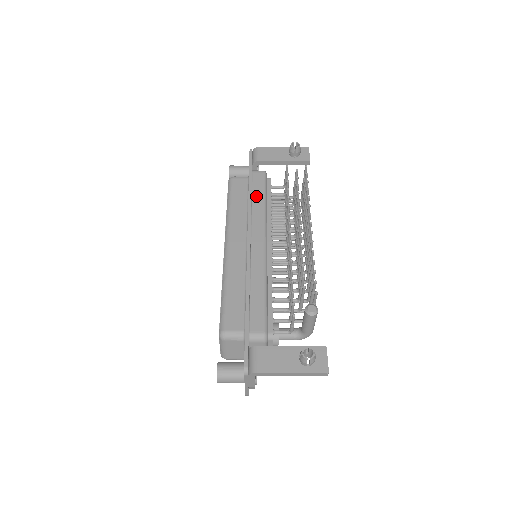
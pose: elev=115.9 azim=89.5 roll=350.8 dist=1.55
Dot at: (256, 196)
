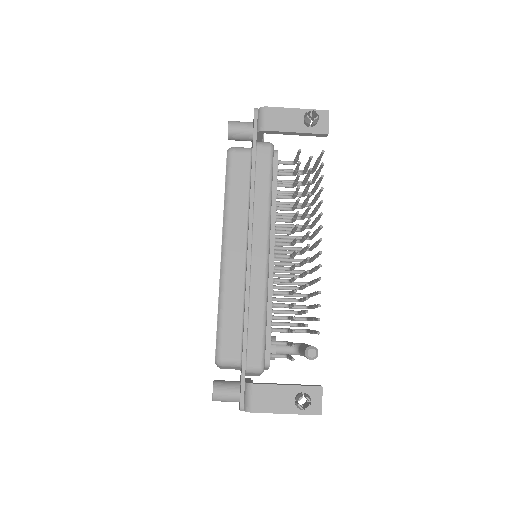
Dot at: (260, 185)
